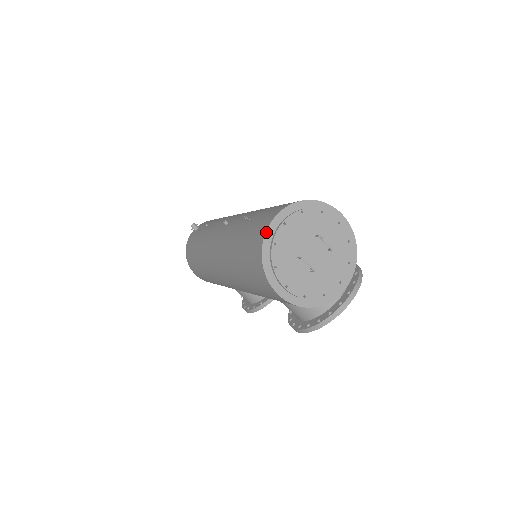
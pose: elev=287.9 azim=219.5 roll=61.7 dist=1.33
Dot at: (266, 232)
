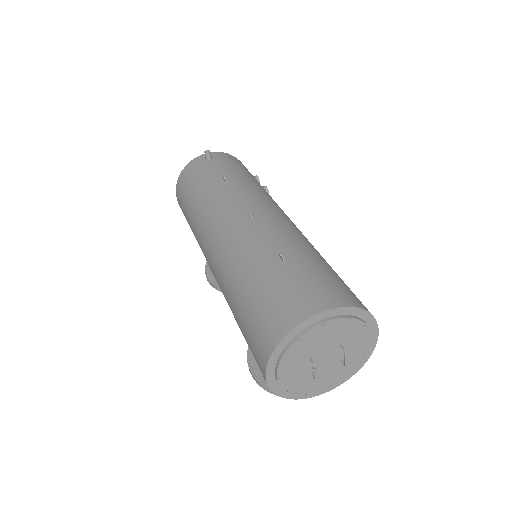
Dot at: (300, 324)
